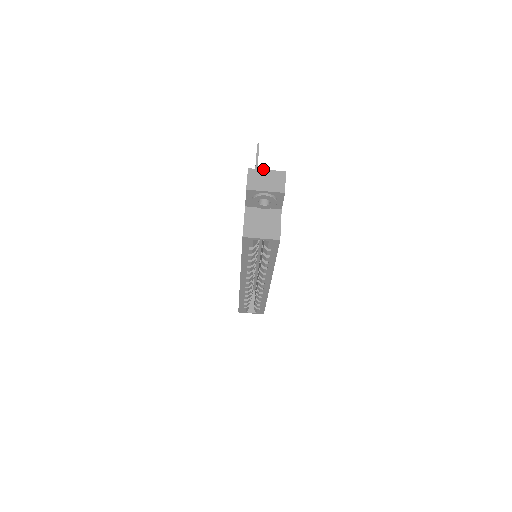
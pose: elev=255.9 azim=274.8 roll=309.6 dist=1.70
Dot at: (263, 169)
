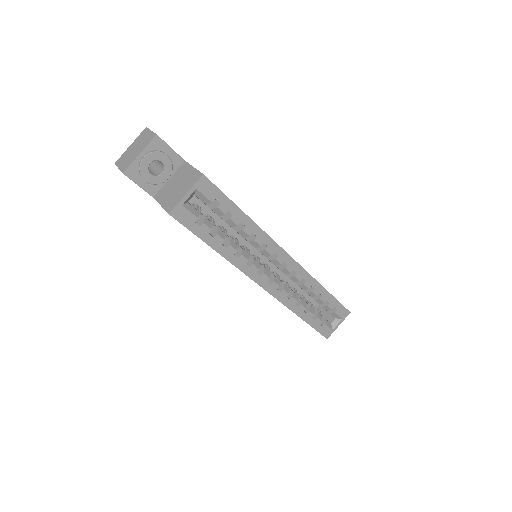
Dot at: occluded
